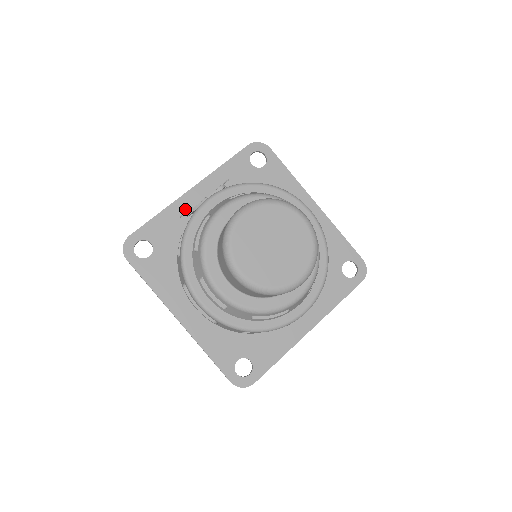
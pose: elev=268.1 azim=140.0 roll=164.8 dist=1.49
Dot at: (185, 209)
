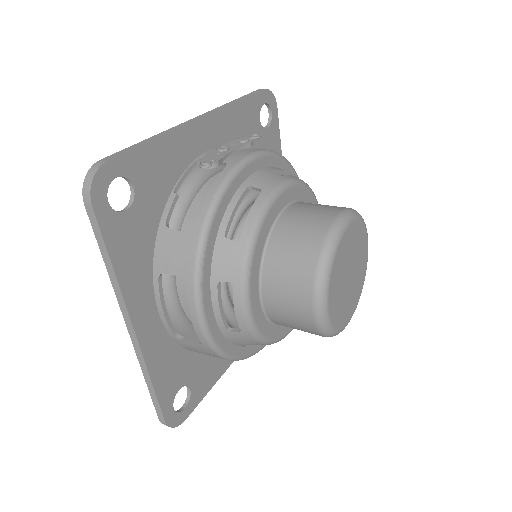
Dot at: (187, 148)
